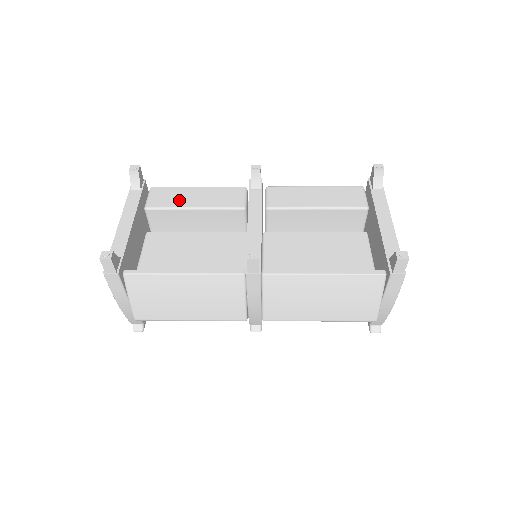
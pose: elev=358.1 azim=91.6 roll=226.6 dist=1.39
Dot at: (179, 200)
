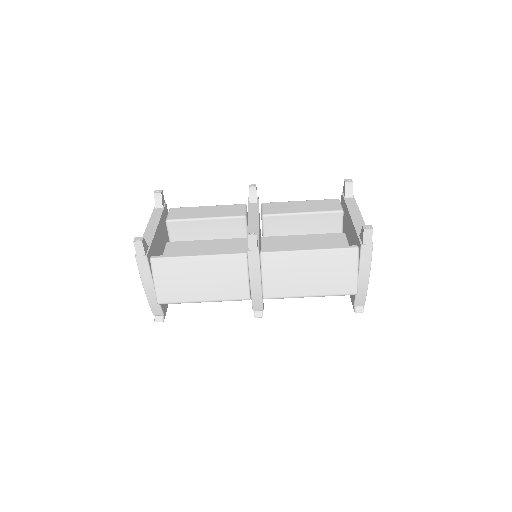
Dot at: (193, 214)
